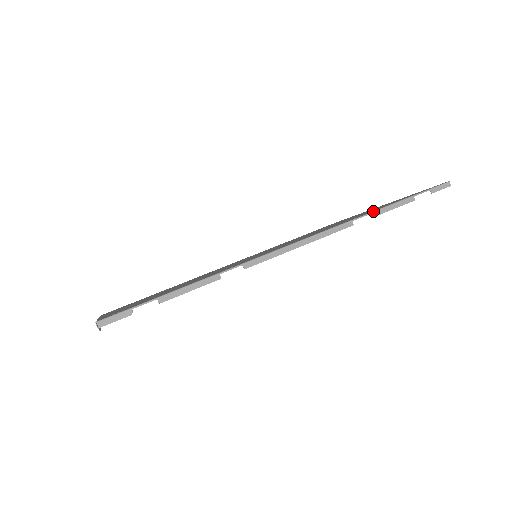
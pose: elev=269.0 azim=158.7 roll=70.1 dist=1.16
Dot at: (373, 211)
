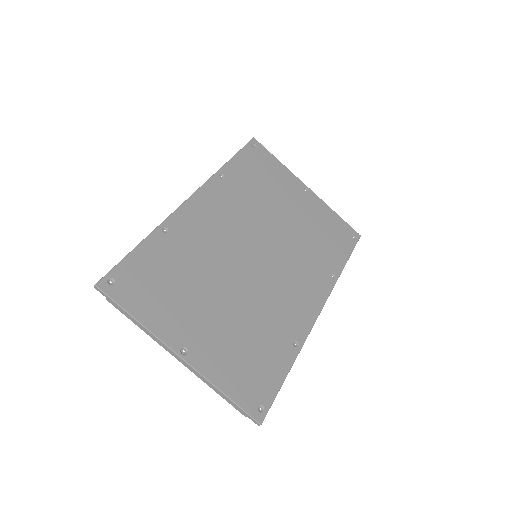
Dot at: occluded
